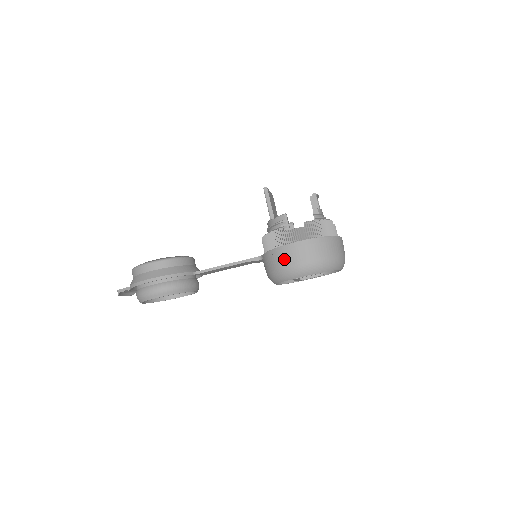
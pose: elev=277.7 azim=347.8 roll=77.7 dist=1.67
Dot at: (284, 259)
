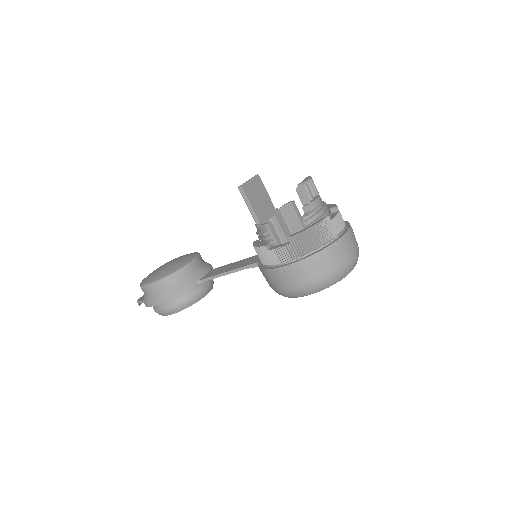
Dot at: (276, 282)
